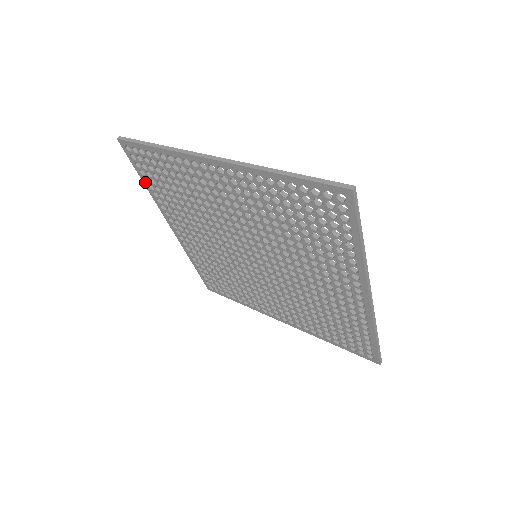
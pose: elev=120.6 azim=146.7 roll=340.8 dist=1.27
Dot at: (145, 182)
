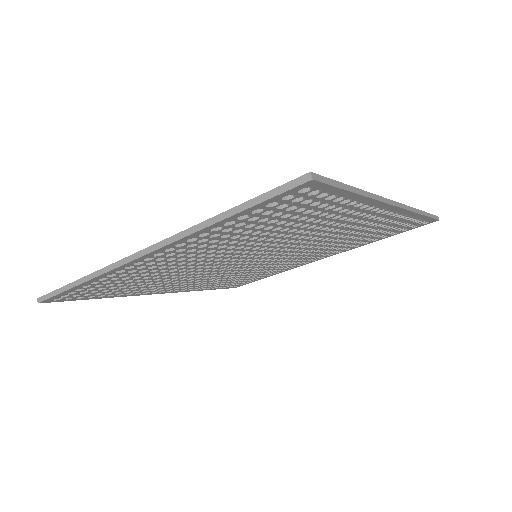
Dot at: (101, 298)
